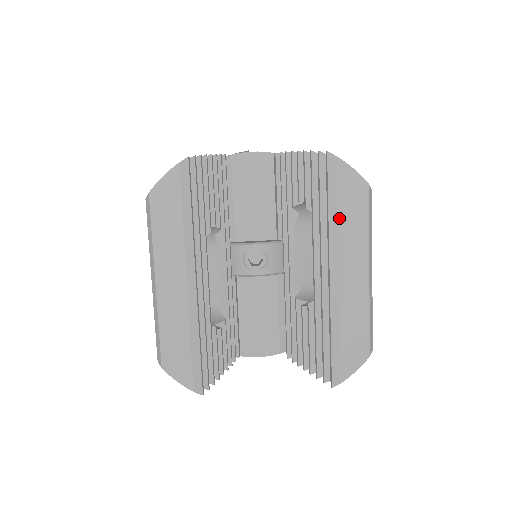
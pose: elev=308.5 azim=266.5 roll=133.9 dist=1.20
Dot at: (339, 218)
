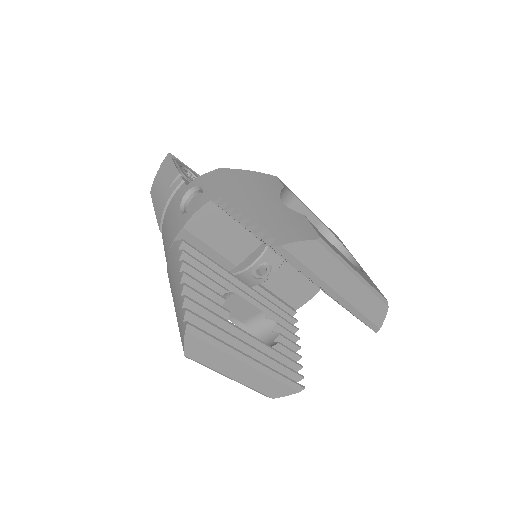
Dot at: (312, 271)
